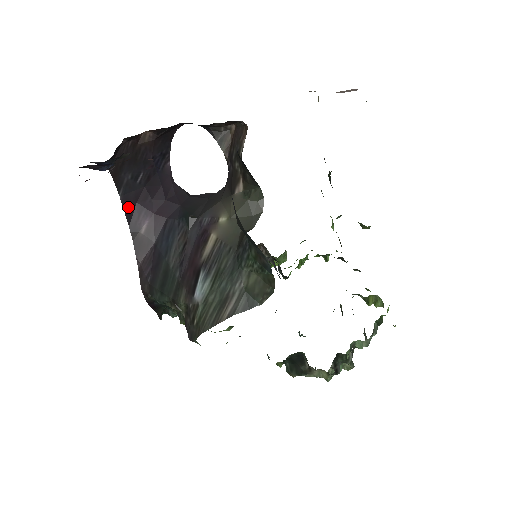
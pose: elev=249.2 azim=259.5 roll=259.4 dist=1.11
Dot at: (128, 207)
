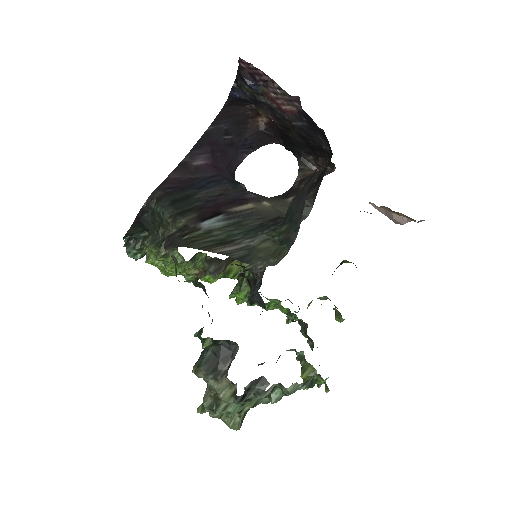
Dot at: (204, 141)
